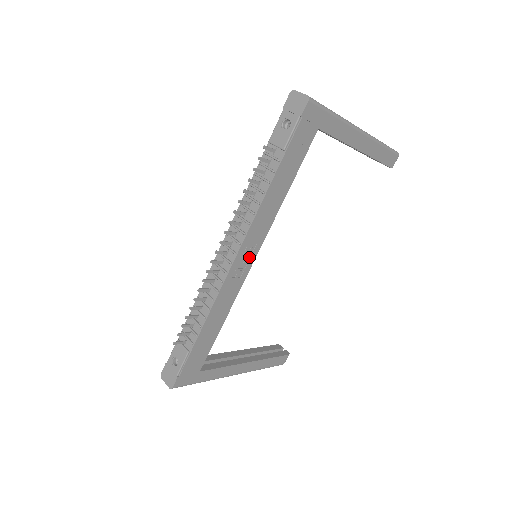
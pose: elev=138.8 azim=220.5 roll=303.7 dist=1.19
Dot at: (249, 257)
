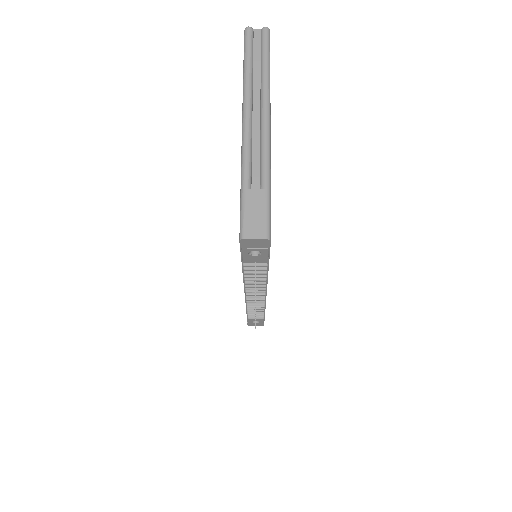
Dot at: occluded
